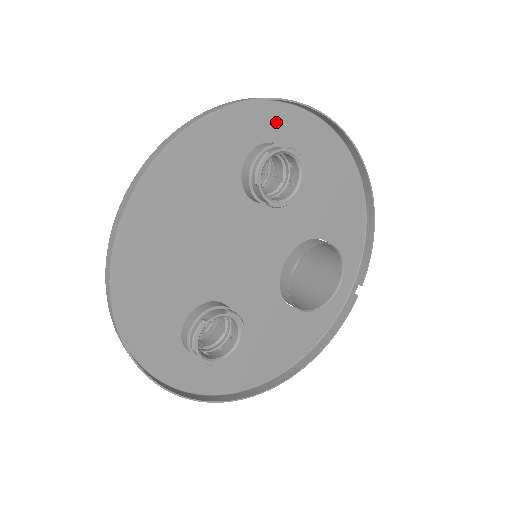
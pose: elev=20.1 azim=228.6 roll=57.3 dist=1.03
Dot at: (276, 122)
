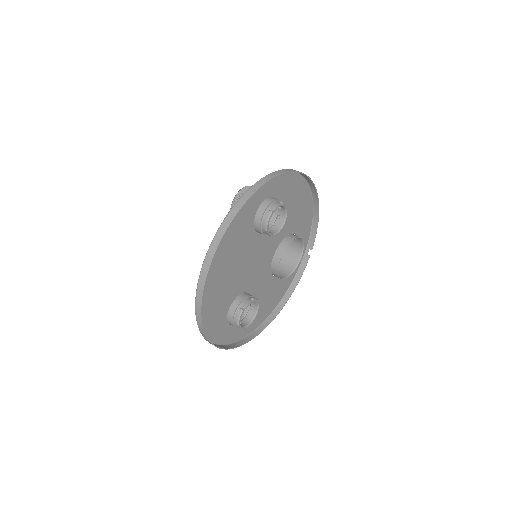
Dot at: (270, 185)
